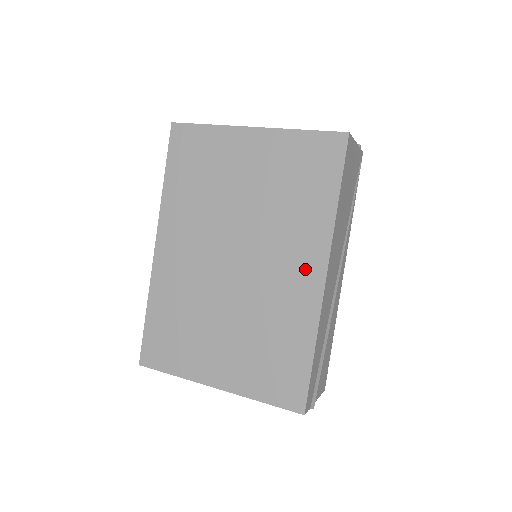
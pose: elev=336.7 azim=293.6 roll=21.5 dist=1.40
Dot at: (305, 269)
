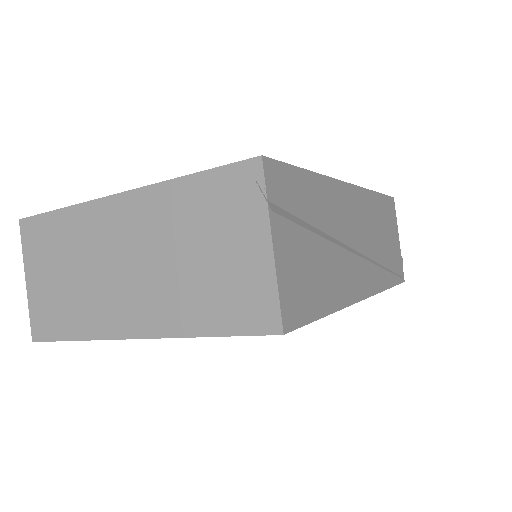
Dot at: occluded
